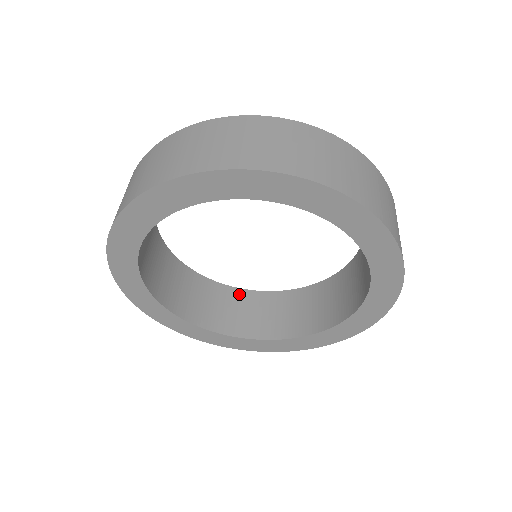
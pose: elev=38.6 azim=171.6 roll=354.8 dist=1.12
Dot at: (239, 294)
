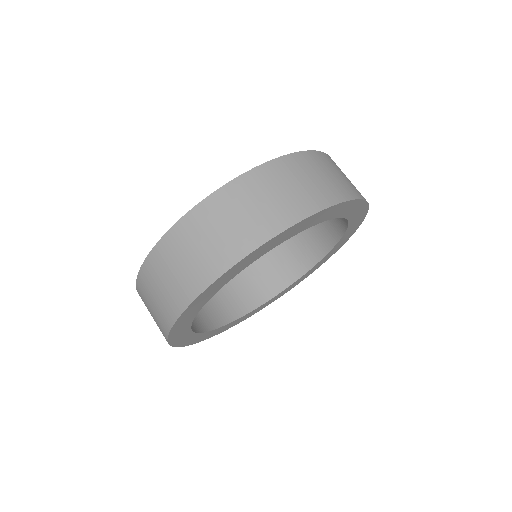
Dot at: occluded
